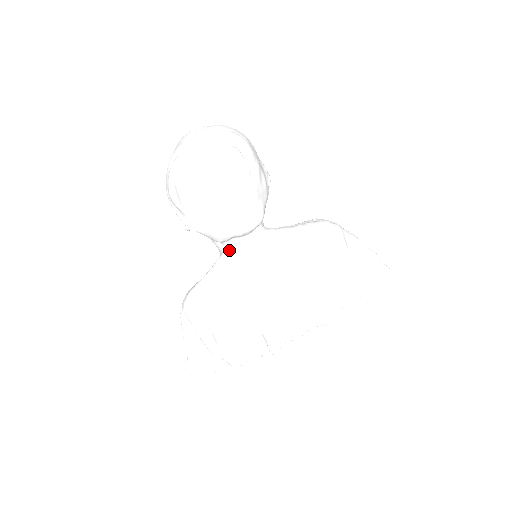
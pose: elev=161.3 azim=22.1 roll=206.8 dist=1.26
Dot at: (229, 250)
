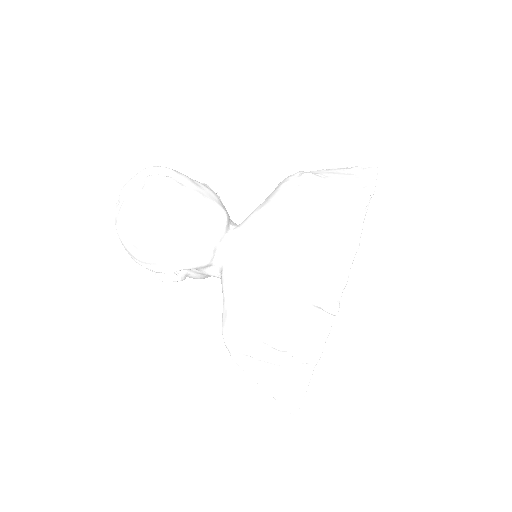
Dot at: (222, 263)
